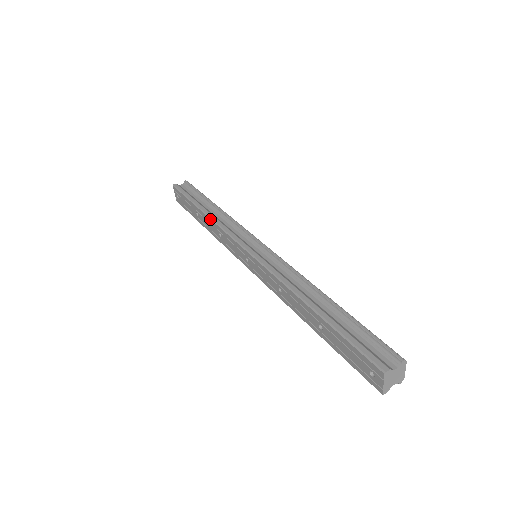
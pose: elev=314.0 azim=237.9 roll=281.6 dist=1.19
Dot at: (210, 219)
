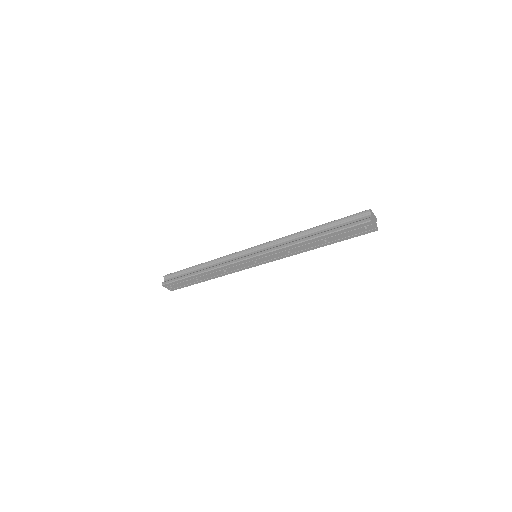
Dot at: (211, 271)
